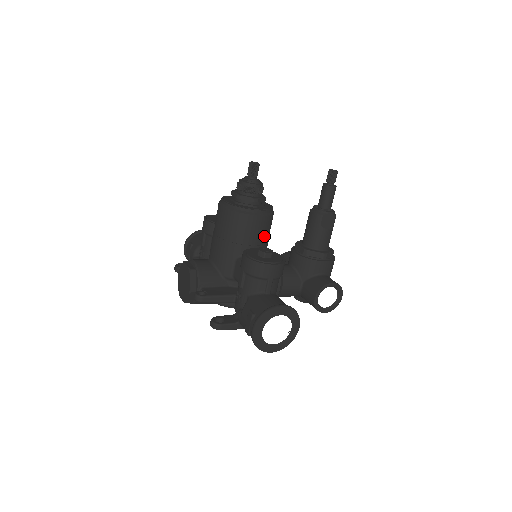
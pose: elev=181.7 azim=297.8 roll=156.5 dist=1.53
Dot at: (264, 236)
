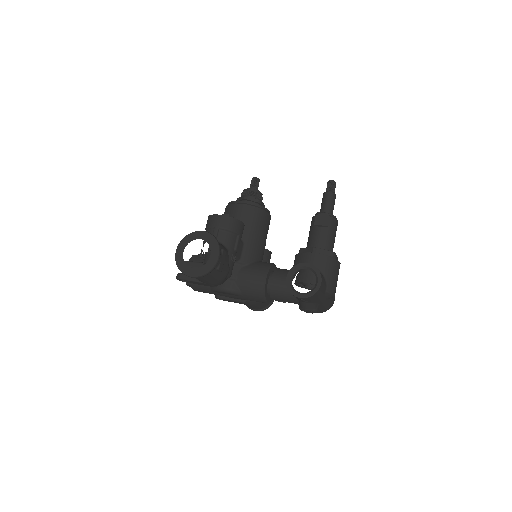
Dot at: (247, 223)
